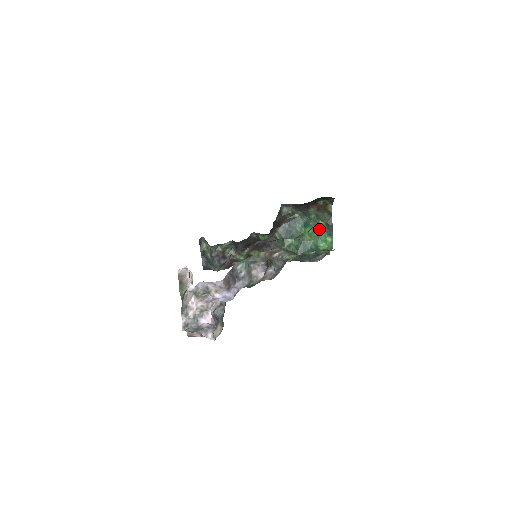
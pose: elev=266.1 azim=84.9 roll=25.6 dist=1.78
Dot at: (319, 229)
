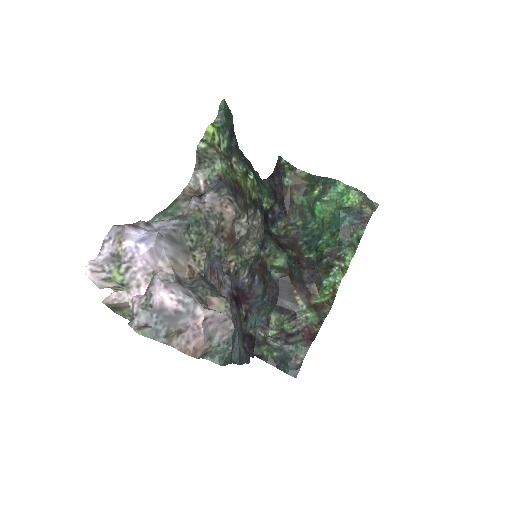
Dot at: (323, 198)
